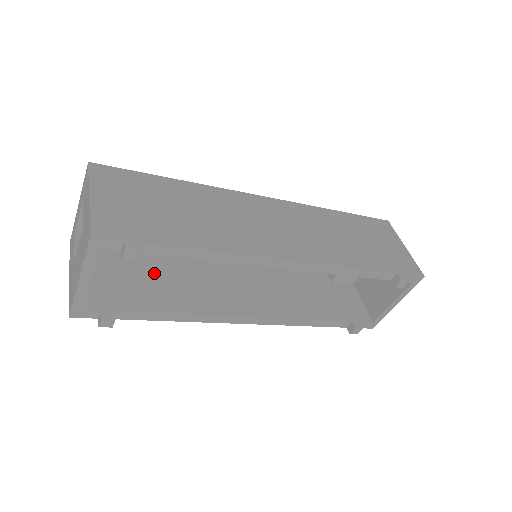
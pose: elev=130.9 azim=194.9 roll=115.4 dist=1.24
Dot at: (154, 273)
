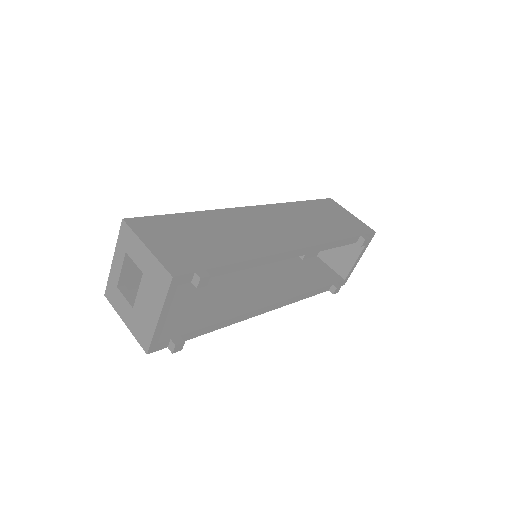
Dot at: (186, 296)
